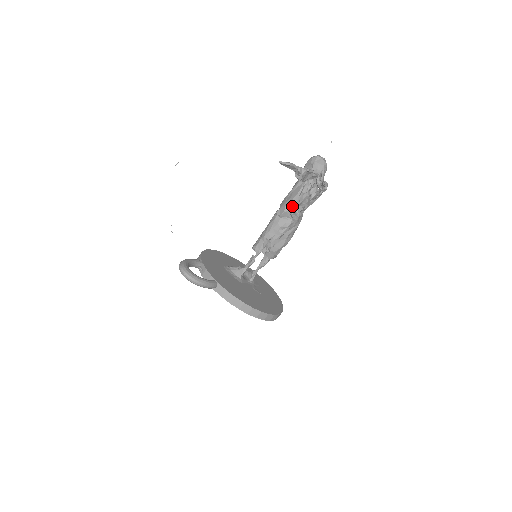
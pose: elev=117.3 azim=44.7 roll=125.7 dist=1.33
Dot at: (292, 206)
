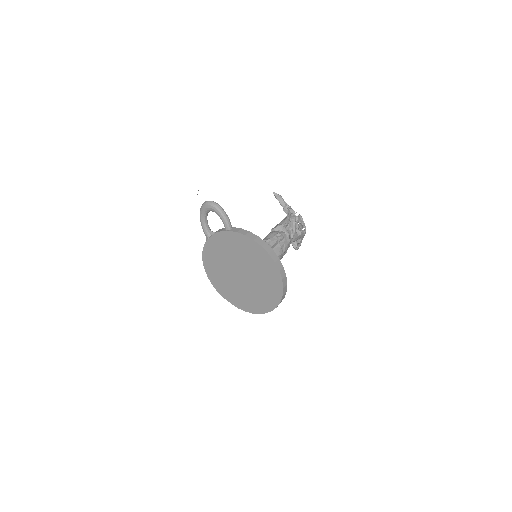
Dot at: (284, 223)
